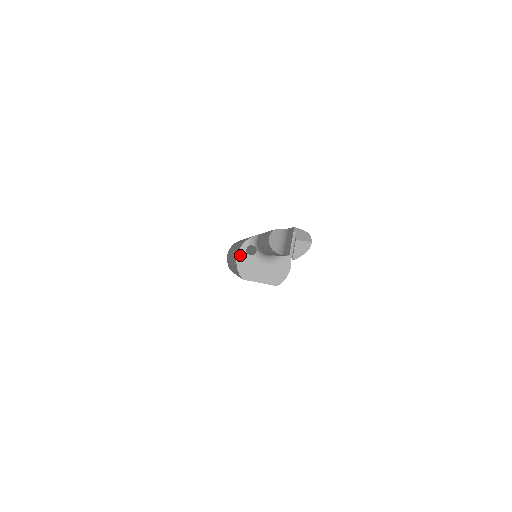
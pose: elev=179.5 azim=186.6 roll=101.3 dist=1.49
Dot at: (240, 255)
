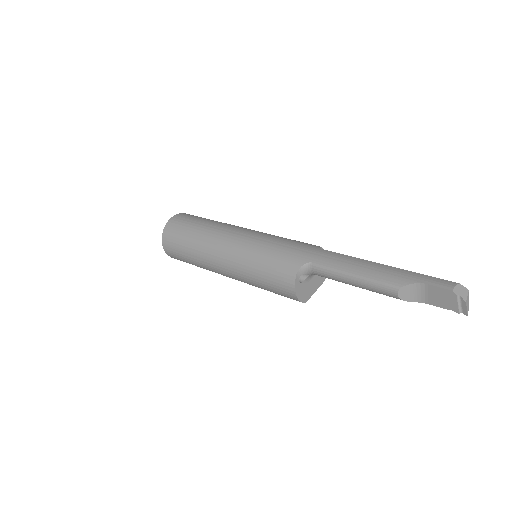
Dot at: (297, 290)
